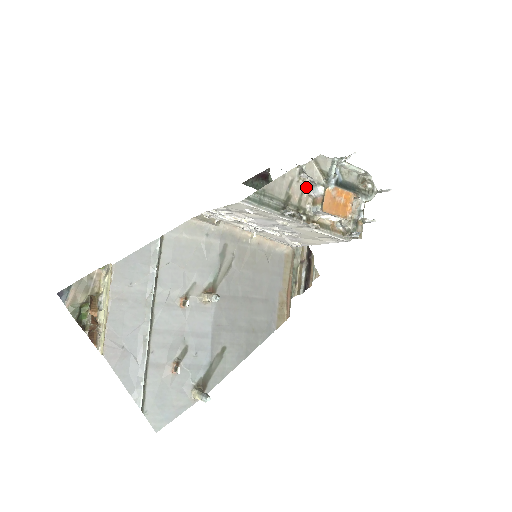
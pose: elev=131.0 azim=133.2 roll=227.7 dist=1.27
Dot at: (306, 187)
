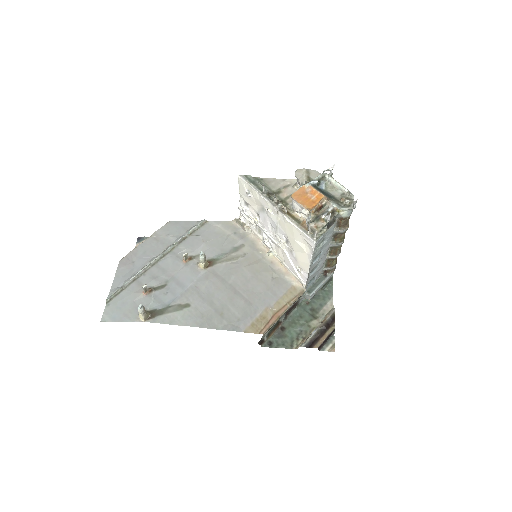
Dot at: occluded
